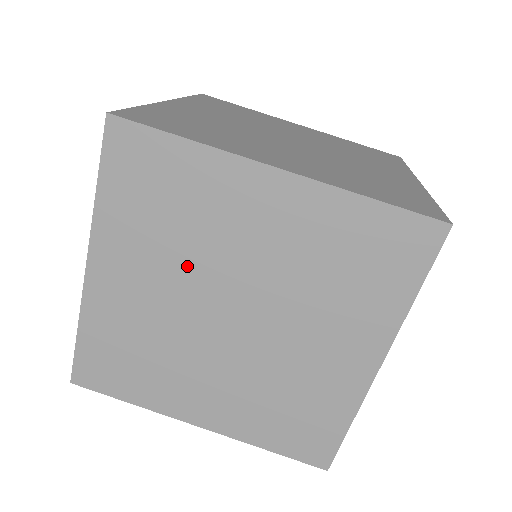
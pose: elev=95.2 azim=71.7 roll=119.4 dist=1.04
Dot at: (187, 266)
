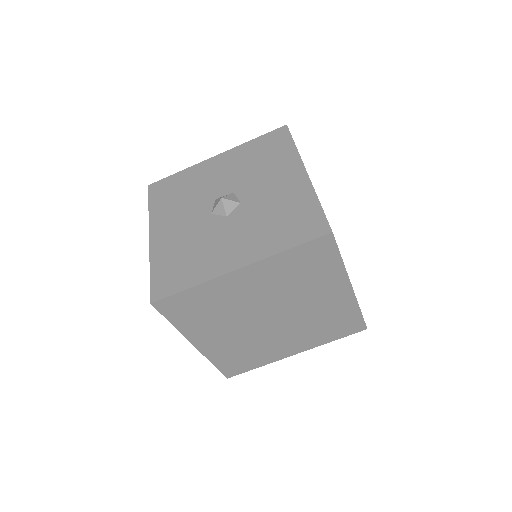
Dot at: (281, 294)
